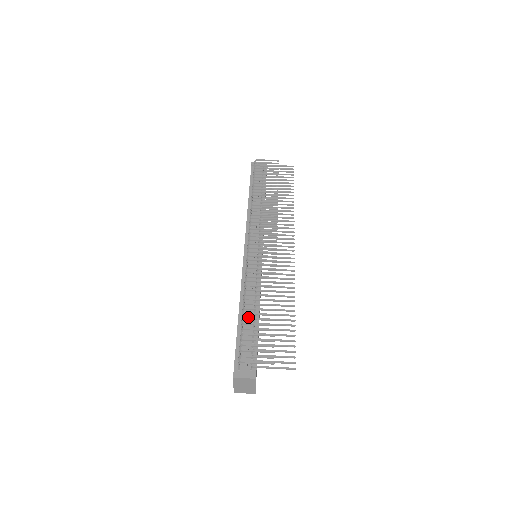
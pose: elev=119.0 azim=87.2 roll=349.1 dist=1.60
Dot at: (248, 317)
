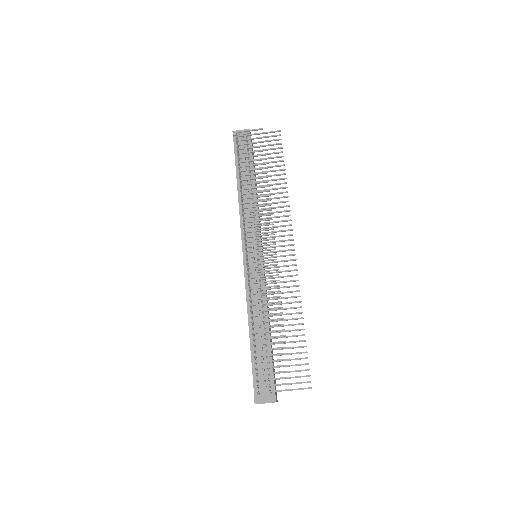
Dot at: (259, 337)
